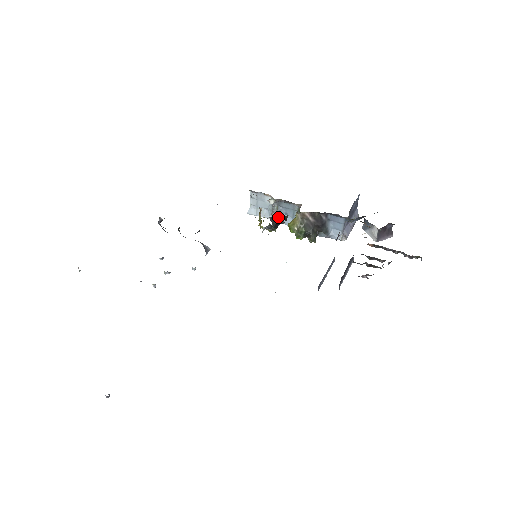
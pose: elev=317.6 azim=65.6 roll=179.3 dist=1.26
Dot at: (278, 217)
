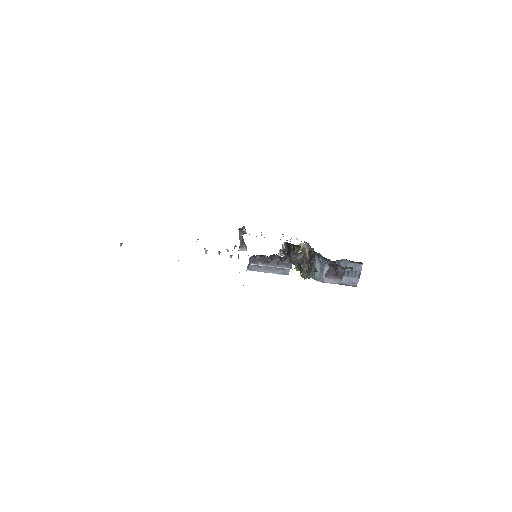
Dot at: (290, 245)
